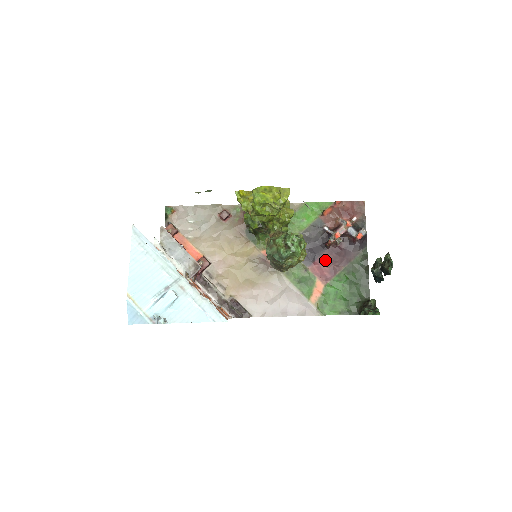
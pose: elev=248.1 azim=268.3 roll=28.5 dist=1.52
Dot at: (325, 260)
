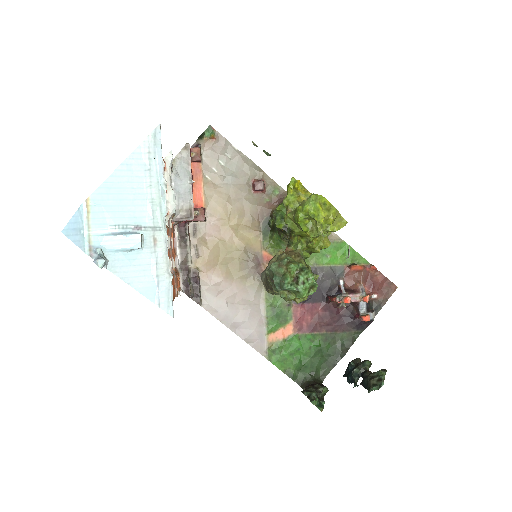
Dot at: (315, 311)
